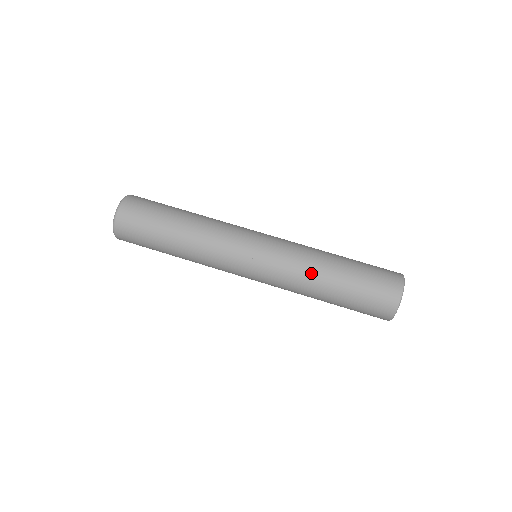
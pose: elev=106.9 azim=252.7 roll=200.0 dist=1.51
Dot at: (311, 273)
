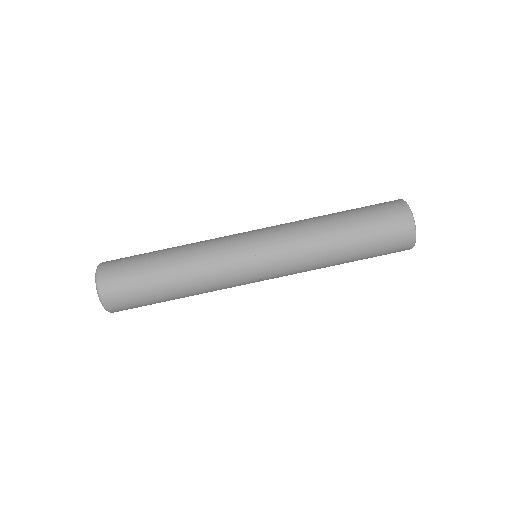
Dot at: (322, 263)
